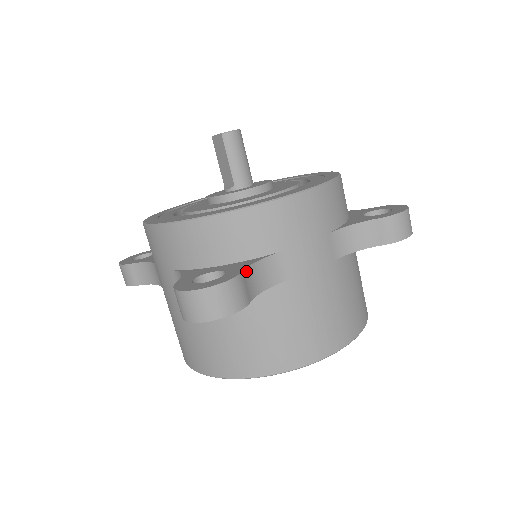
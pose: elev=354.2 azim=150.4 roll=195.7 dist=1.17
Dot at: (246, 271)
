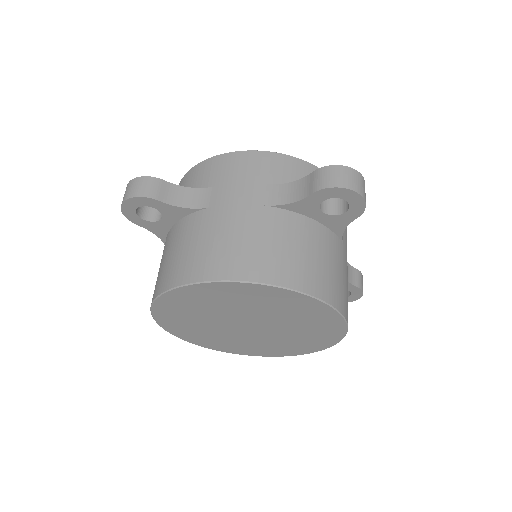
Dot at: (172, 185)
